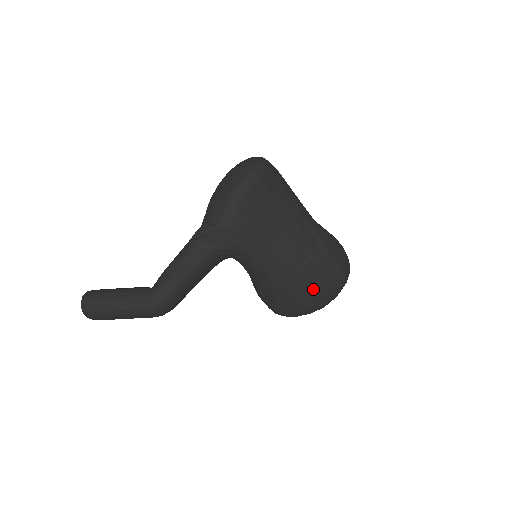
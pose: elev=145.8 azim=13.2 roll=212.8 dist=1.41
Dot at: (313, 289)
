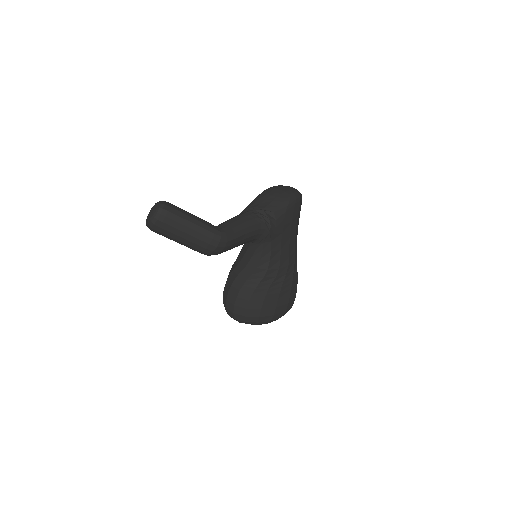
Dot at: (279, 301)
